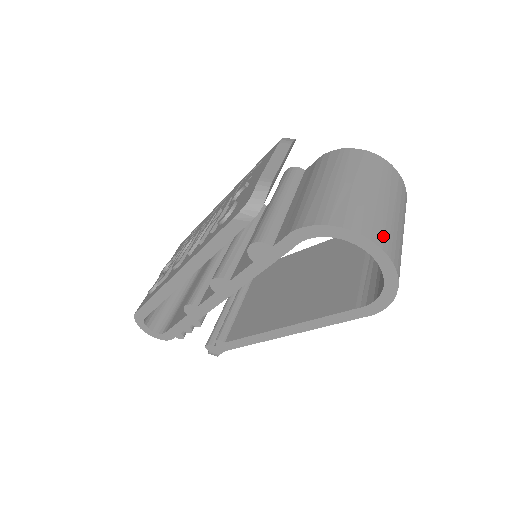
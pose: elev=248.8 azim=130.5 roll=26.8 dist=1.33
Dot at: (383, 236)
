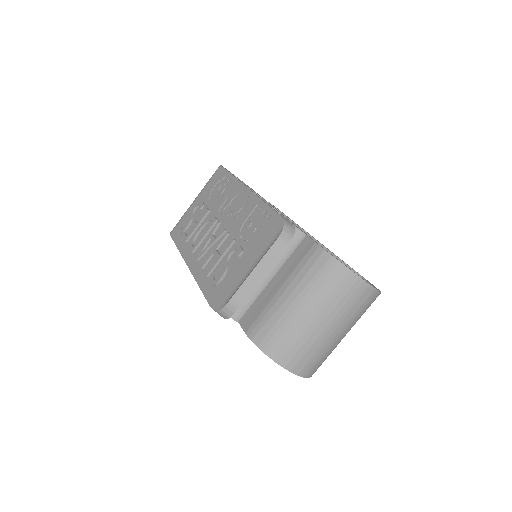
Dot at: (306, 364)
